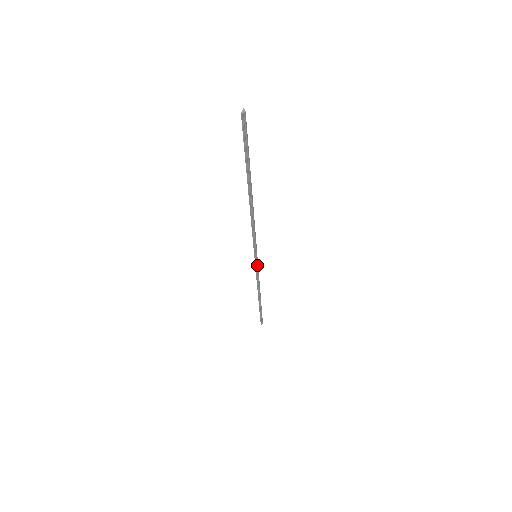
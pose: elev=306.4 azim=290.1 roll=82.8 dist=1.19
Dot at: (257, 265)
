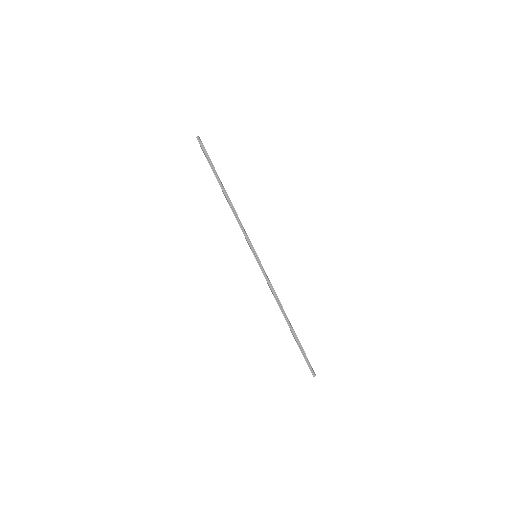
Dot at: (261, 267)
